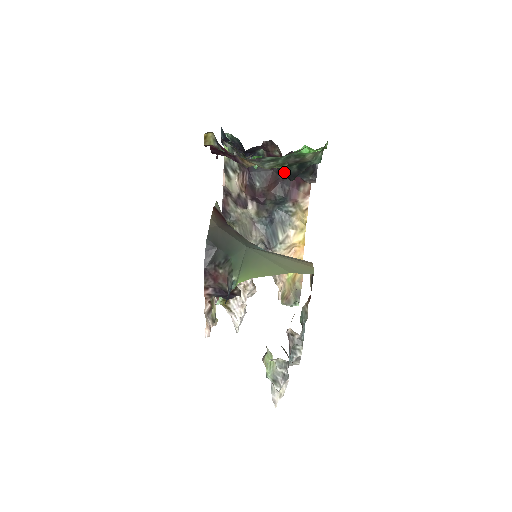
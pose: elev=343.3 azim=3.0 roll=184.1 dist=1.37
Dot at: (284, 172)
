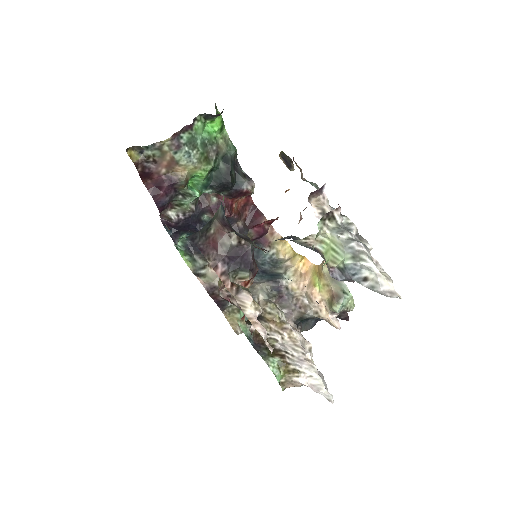
Dot at: (220, 180)
